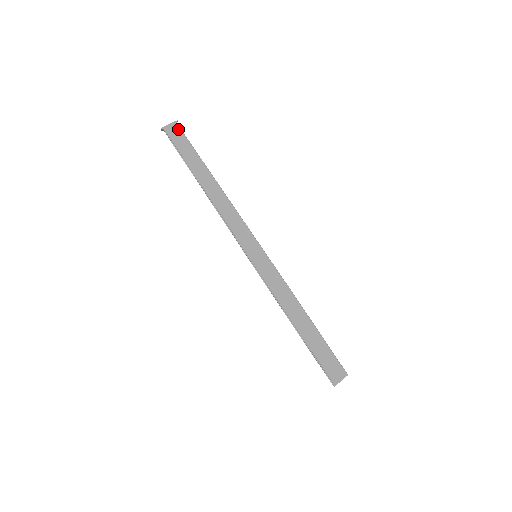
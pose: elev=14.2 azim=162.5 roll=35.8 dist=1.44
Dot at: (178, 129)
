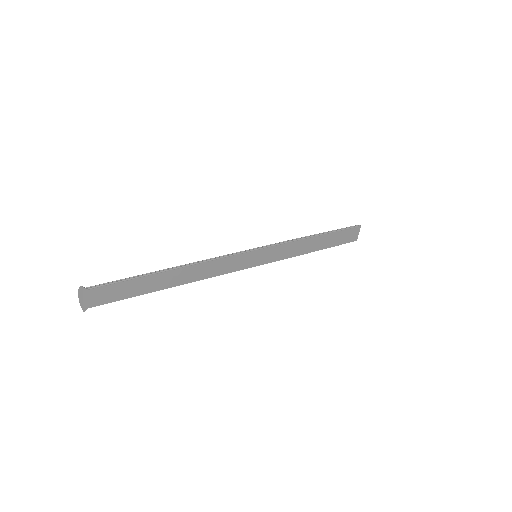
Dot at: (96, 291)
